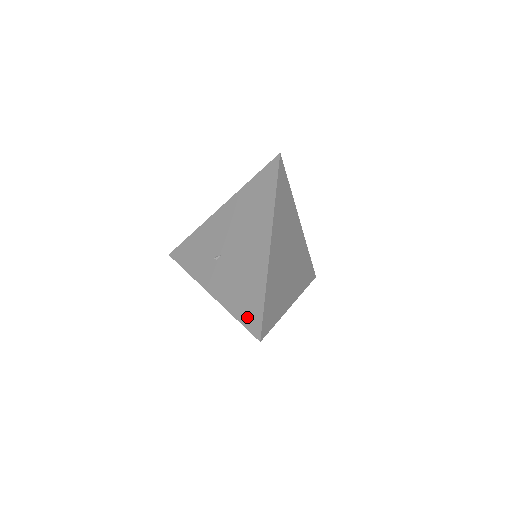
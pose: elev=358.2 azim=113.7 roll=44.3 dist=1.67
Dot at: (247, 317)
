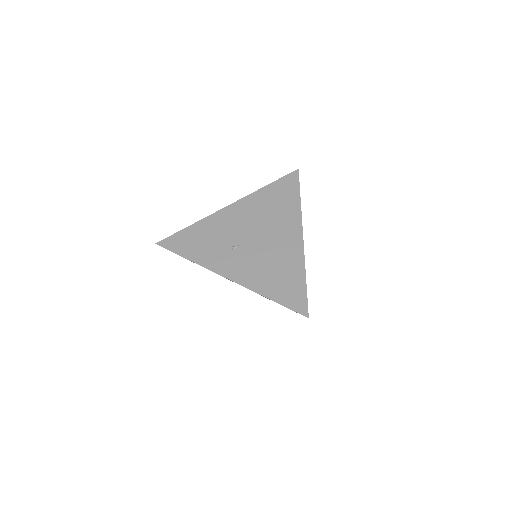
Dot at: (287, 298)
